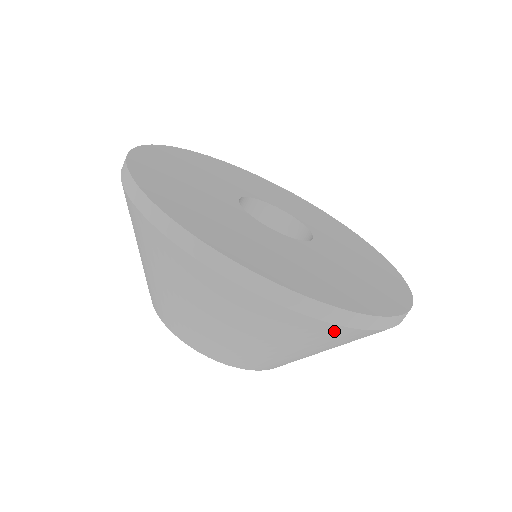
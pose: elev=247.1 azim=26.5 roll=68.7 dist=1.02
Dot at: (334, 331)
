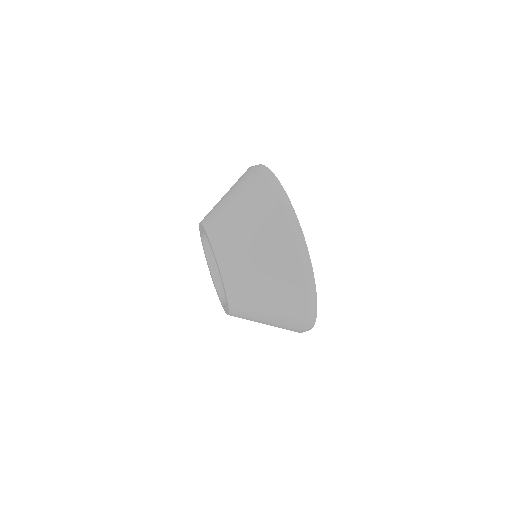
Dot at: (253, 173)
